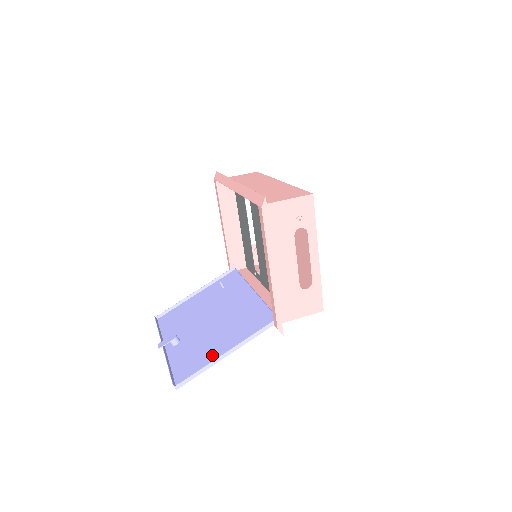
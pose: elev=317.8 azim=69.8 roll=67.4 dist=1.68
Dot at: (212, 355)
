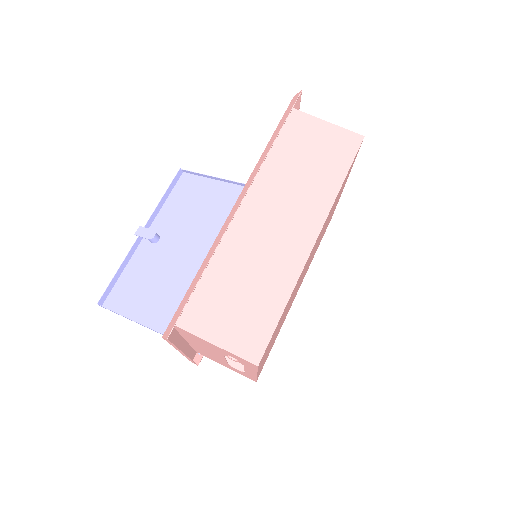
Dot at: (145, 307)
